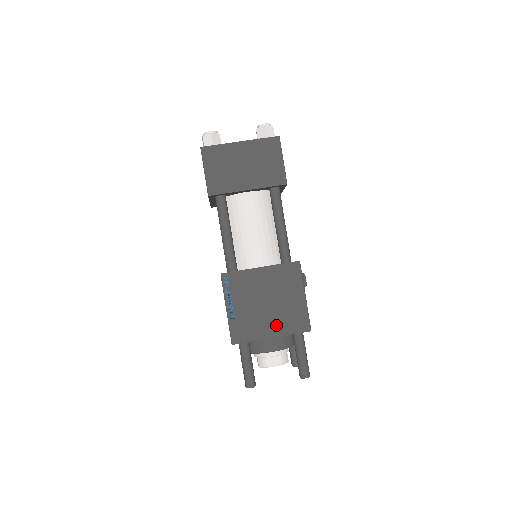
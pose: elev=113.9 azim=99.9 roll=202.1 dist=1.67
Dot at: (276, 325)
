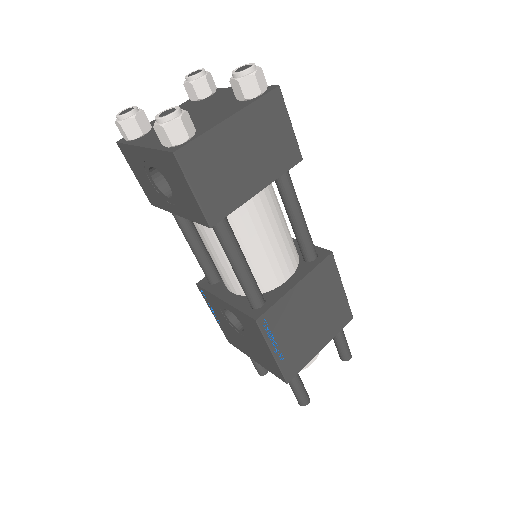
Dot at: (323, 334)
